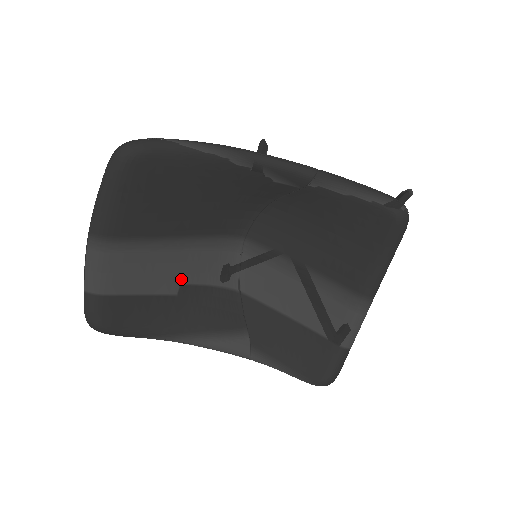
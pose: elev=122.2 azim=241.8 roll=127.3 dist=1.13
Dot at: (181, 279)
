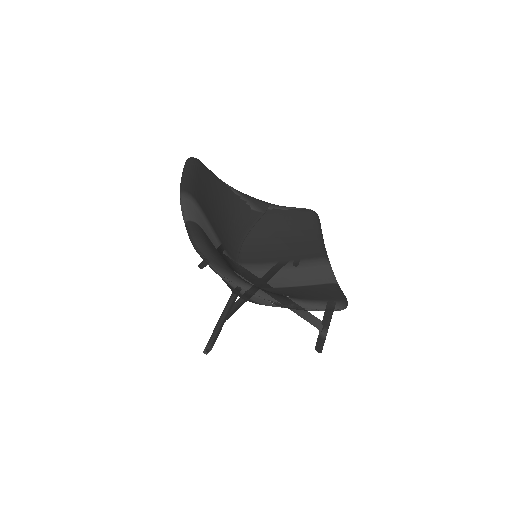
Dot at: occluded
